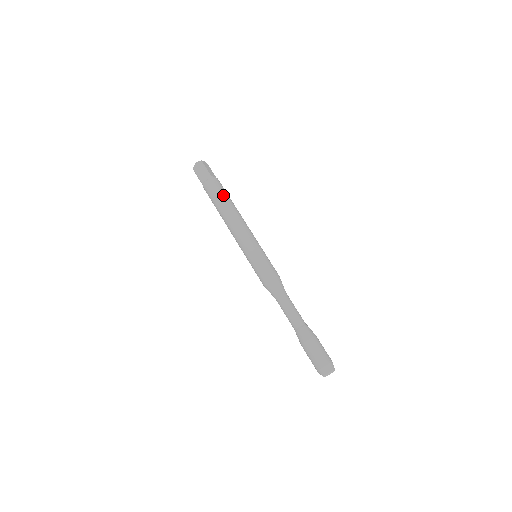
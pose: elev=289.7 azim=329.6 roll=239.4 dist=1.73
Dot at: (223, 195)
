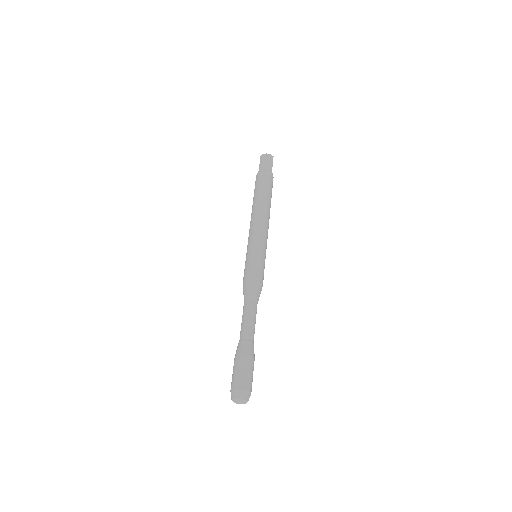
Dot at: (257, 190)
